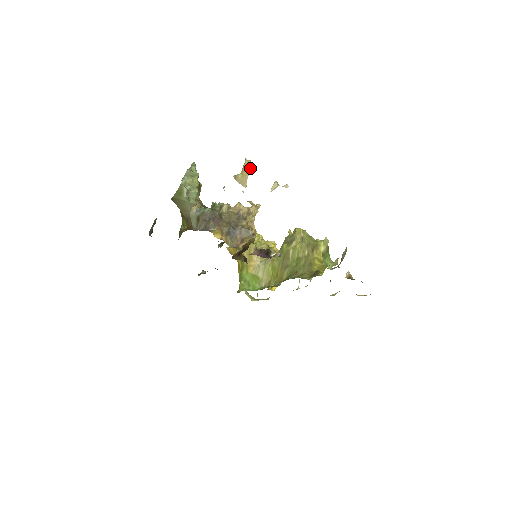
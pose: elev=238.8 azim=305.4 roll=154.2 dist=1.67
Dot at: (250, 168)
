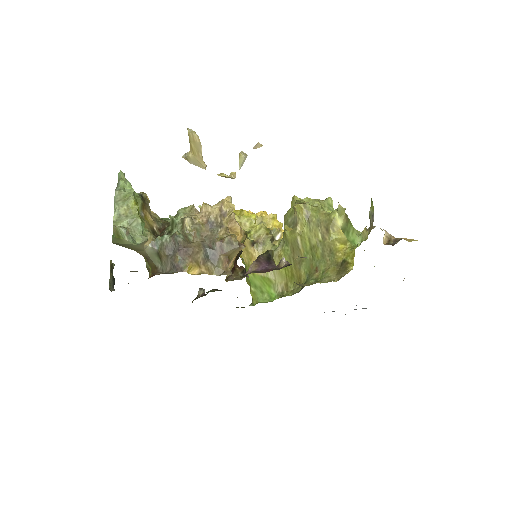
Dot at: (199, 142)
